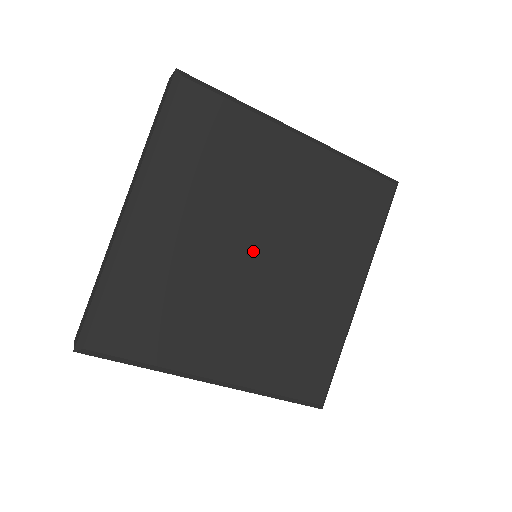
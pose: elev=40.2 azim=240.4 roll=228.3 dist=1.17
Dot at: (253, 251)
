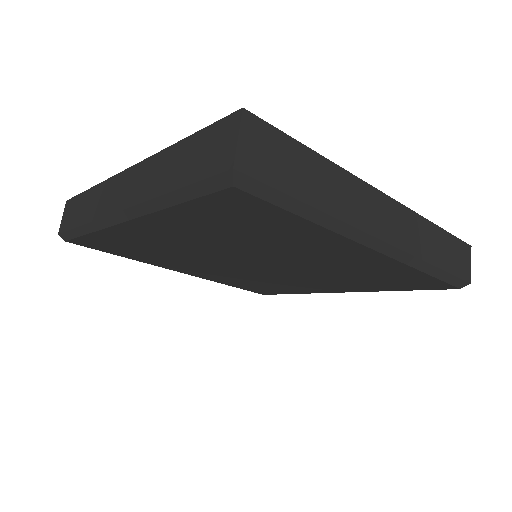
Dot at: (251, 262)
